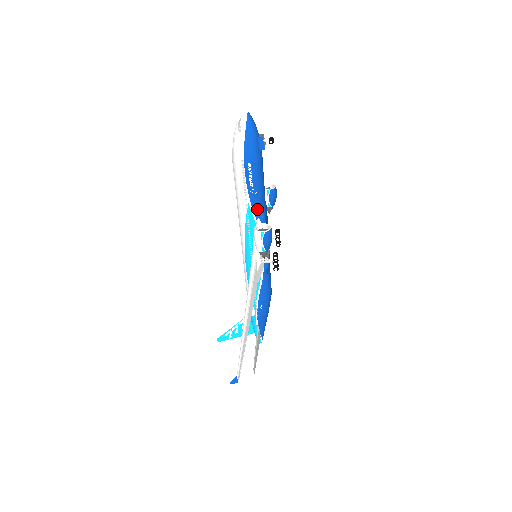
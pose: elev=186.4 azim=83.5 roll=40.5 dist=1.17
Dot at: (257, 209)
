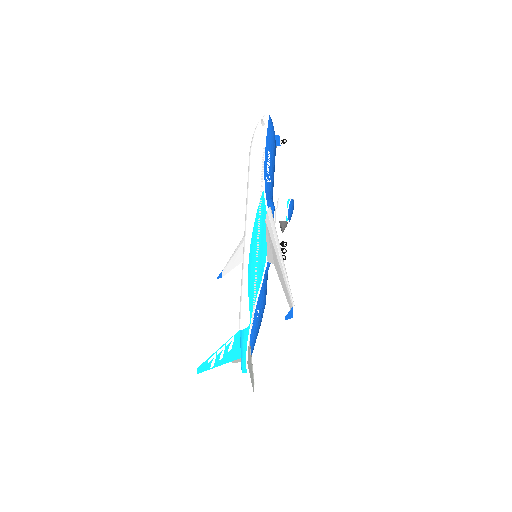
Dot at: (269, 198)
